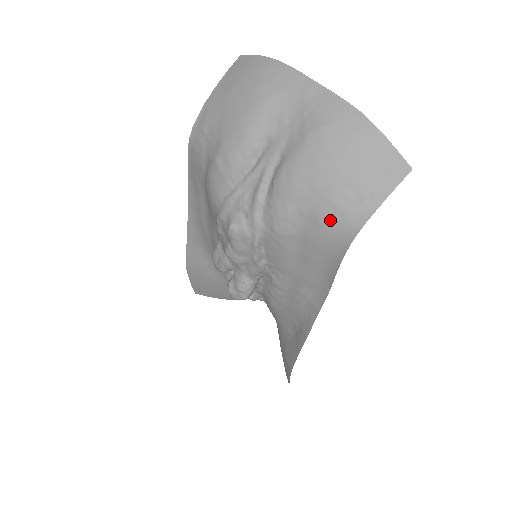
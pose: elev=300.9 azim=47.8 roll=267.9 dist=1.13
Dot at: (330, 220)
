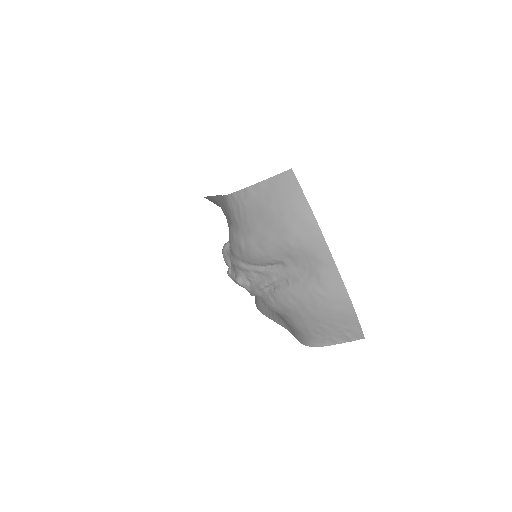
Dot at: (301, 330)
